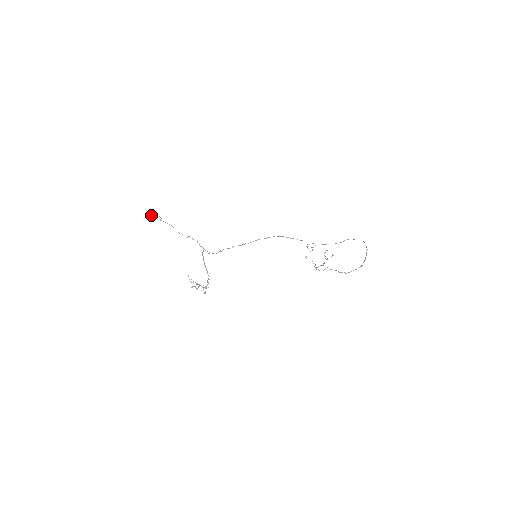
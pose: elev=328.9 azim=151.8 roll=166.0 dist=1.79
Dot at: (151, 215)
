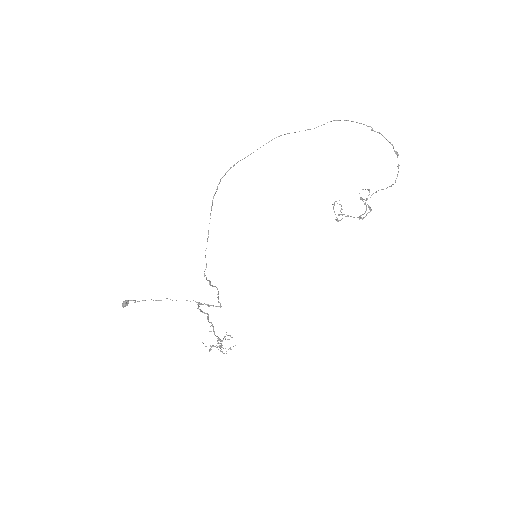
Dot at: (123, 305)
